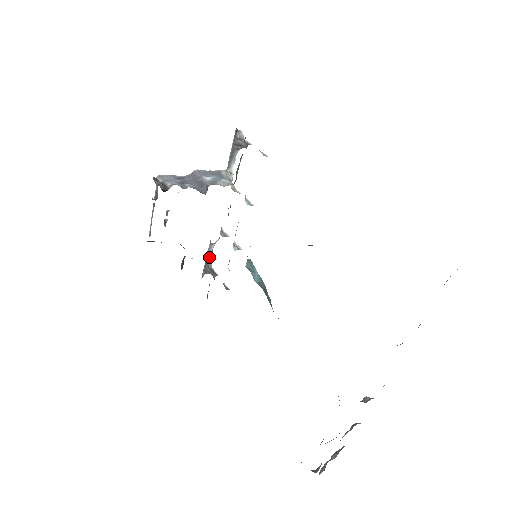
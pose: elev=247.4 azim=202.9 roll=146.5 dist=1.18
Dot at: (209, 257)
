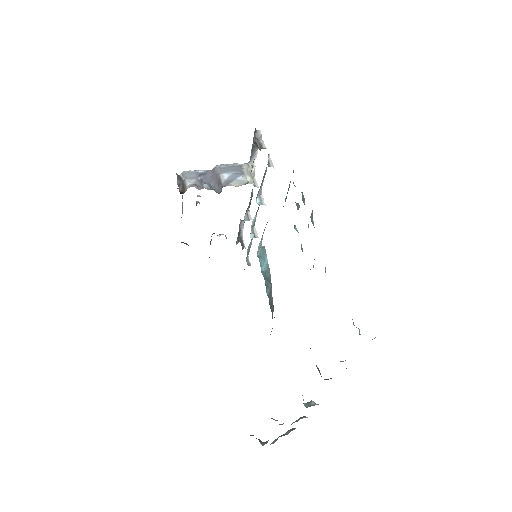
Dot at: (241, 230)
